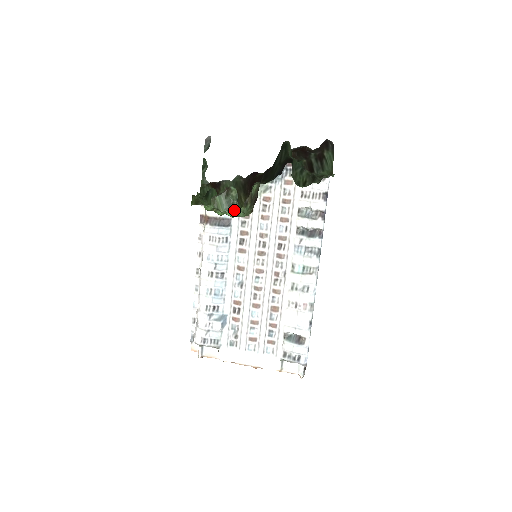
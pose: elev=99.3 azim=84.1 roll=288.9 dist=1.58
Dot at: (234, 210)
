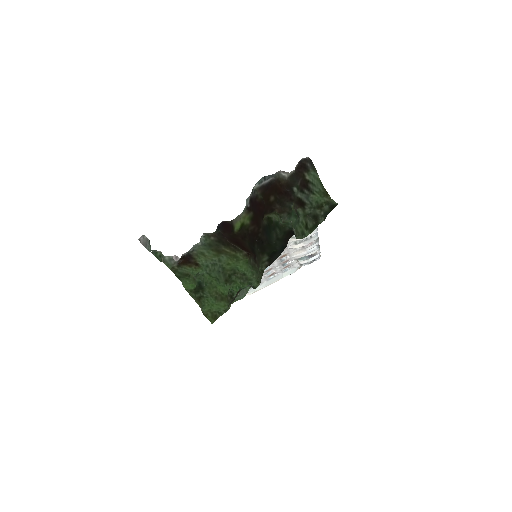
Dot at: (248, 288)
